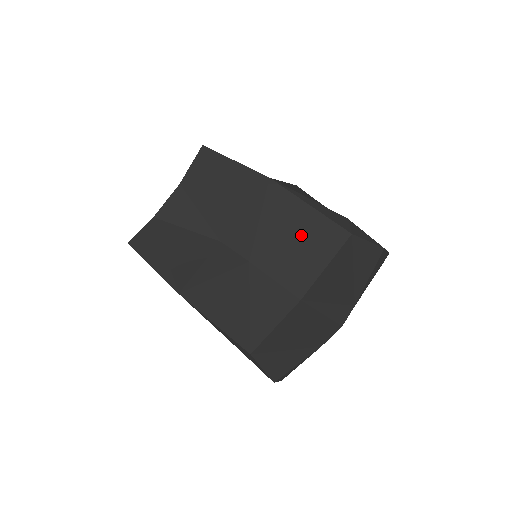
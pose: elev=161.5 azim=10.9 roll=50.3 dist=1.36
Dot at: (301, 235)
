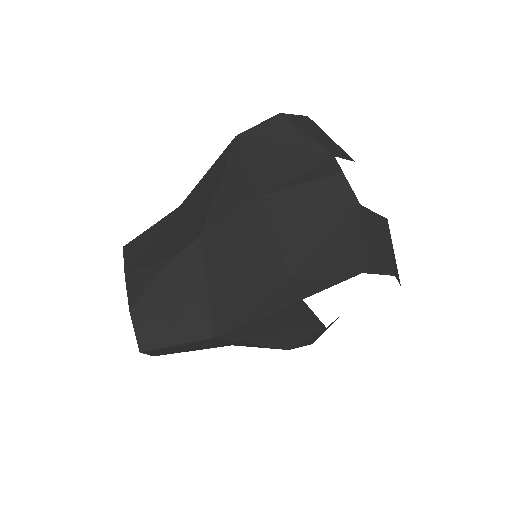
Dot at: (213, 184)
